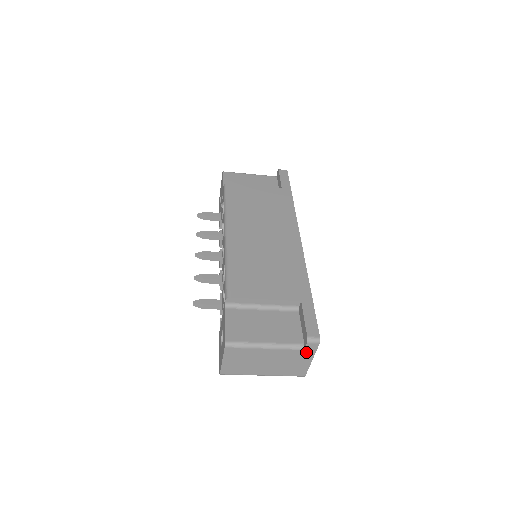
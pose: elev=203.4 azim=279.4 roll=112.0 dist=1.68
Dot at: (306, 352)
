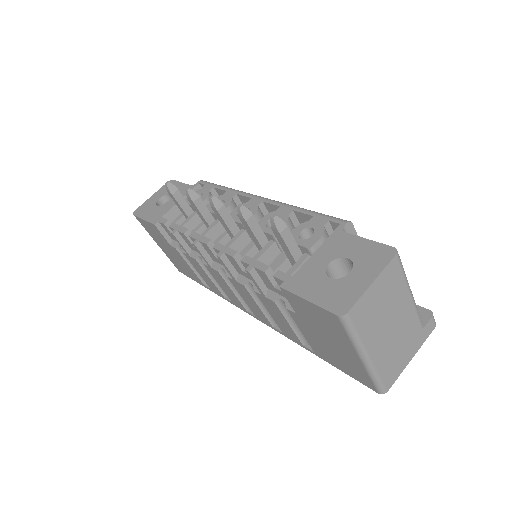
Dot at: (420, 335)
